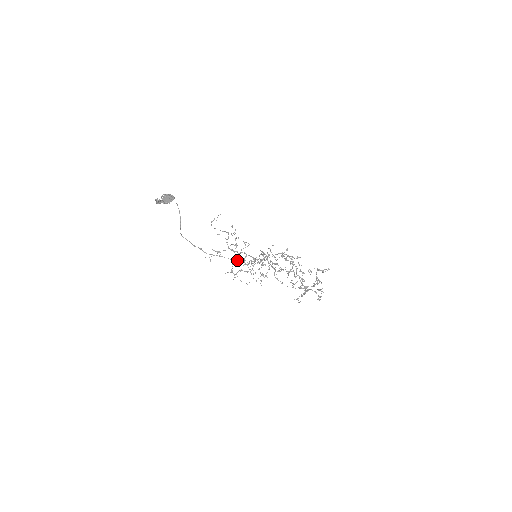
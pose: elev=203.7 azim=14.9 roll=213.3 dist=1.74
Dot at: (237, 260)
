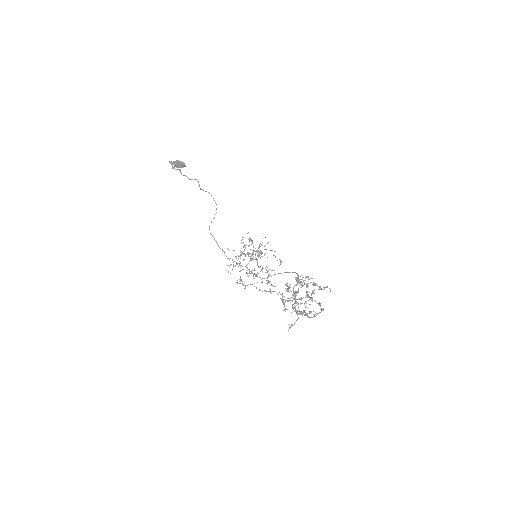
Dot at: (249, 269)
